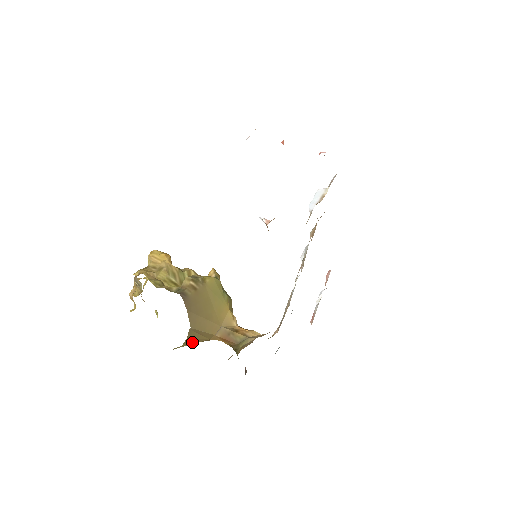
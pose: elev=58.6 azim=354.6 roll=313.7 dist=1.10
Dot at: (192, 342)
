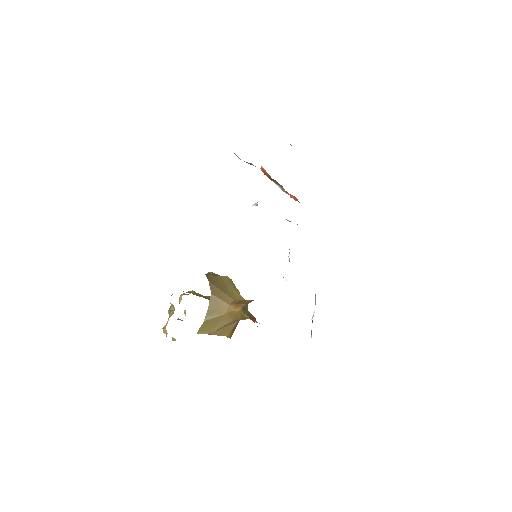
Dot at: (212, 316)
